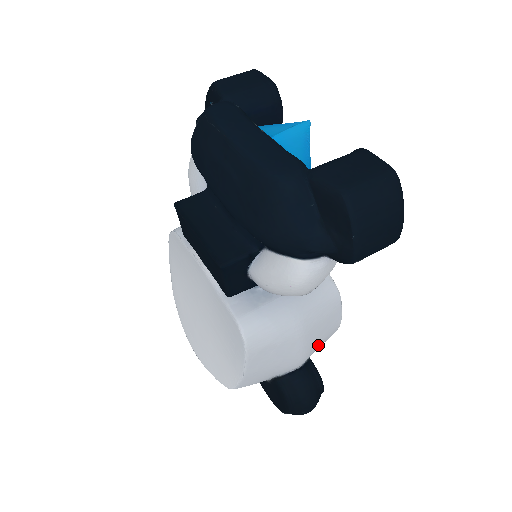
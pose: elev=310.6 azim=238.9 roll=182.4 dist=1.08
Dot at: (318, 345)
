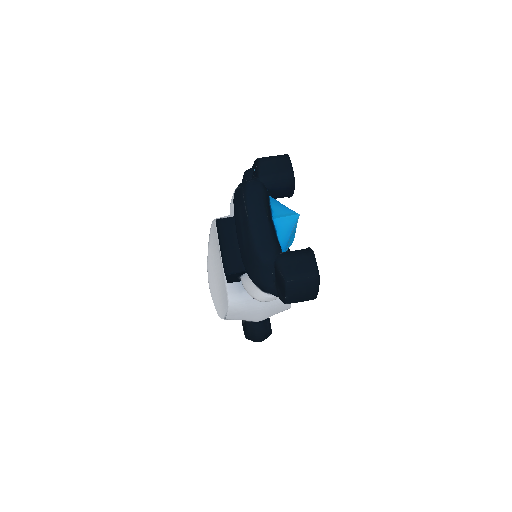
Dot at: occluded
